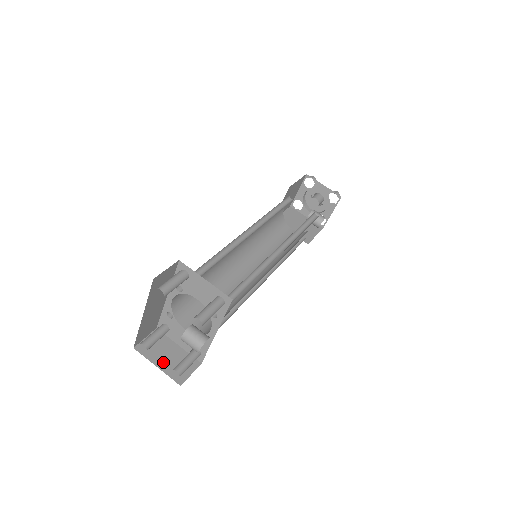
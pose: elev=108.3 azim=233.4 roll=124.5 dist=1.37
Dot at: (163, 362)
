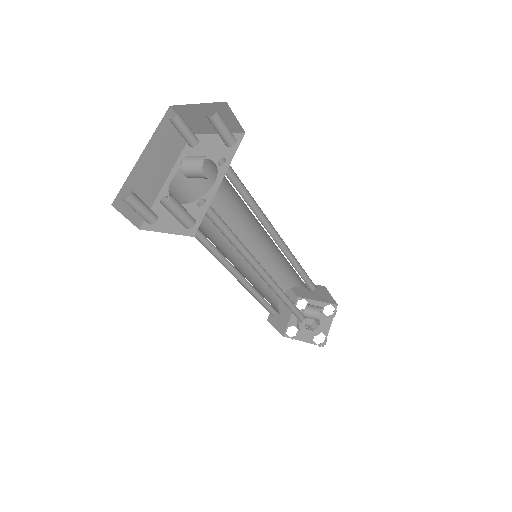
Dot at: occluded
